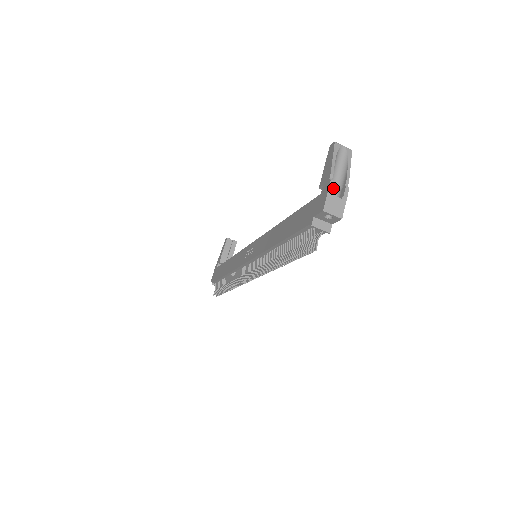
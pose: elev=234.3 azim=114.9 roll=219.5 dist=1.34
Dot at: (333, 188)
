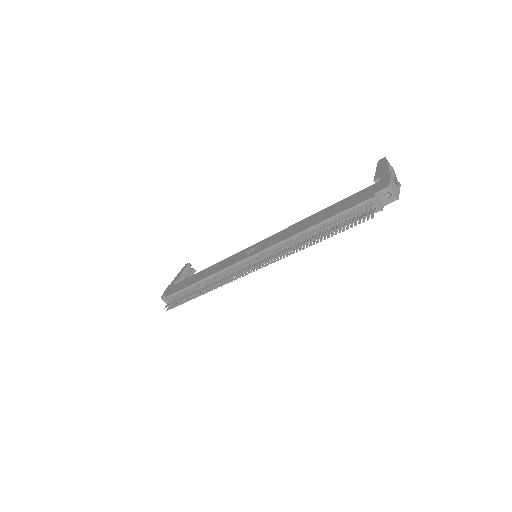
Dot at: occluded
